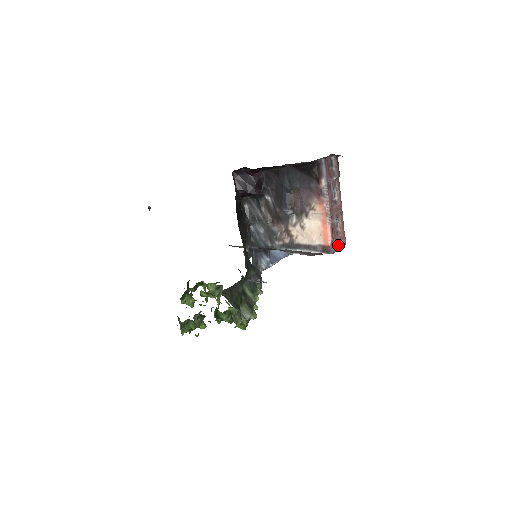
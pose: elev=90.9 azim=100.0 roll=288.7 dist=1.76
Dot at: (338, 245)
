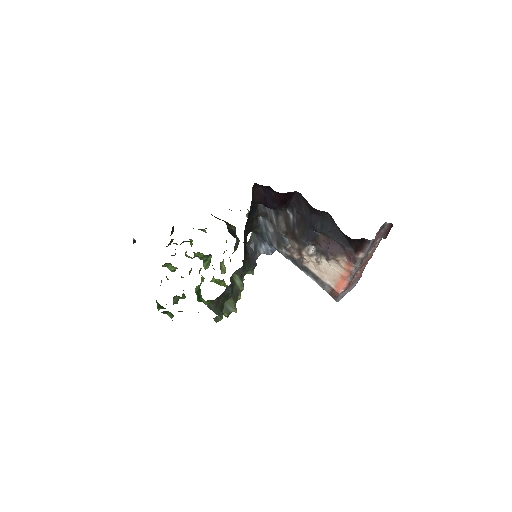
Dot at: (349, 289)
